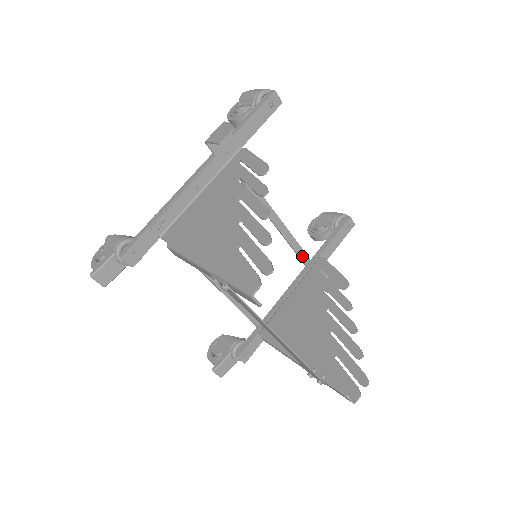
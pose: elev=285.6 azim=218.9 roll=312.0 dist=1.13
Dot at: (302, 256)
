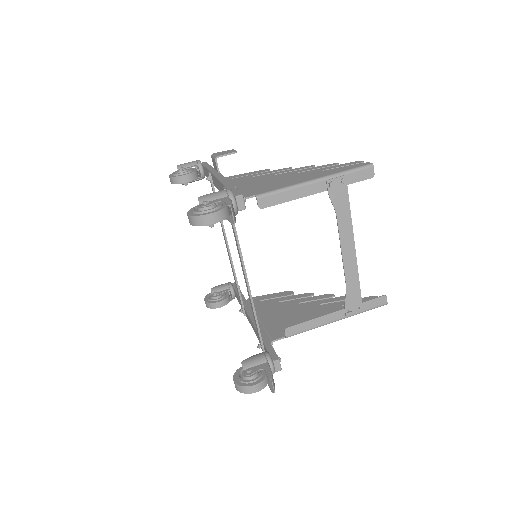
Dot at: (241, 297)
